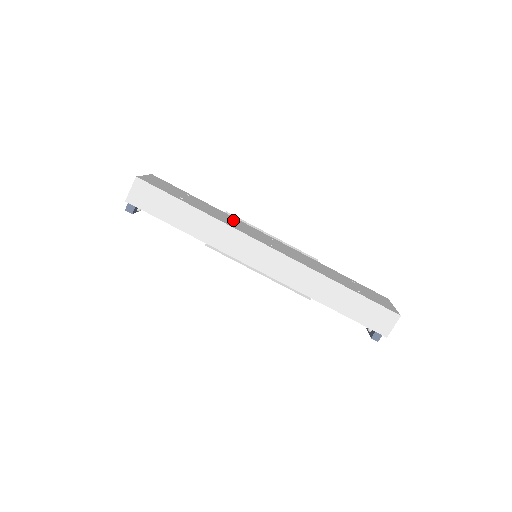
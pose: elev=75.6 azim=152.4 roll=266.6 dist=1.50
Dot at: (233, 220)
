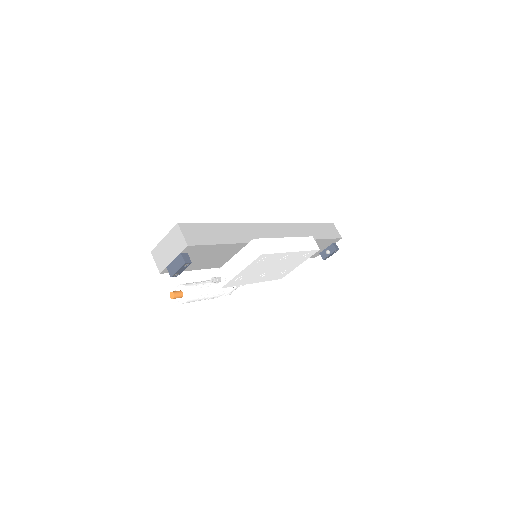
Dot at: occluded
